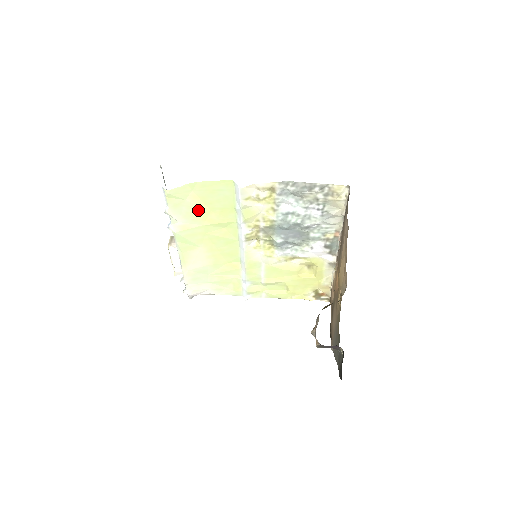
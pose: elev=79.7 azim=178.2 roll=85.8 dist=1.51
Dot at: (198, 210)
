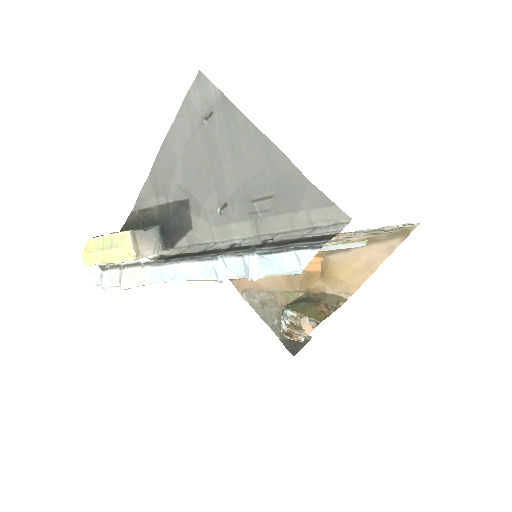
Dot at: occluded
